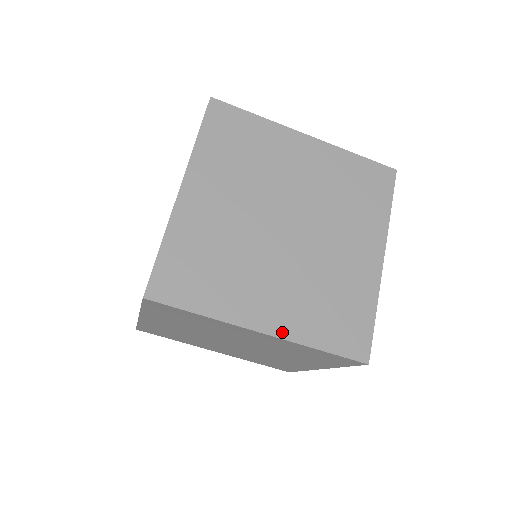
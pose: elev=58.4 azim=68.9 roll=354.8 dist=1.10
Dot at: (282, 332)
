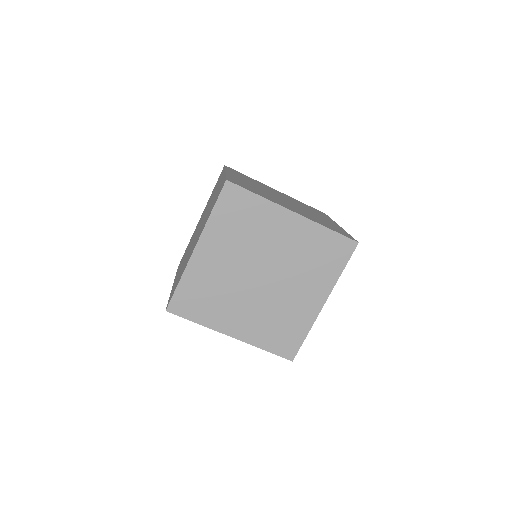
Dot at: (305, 217)
